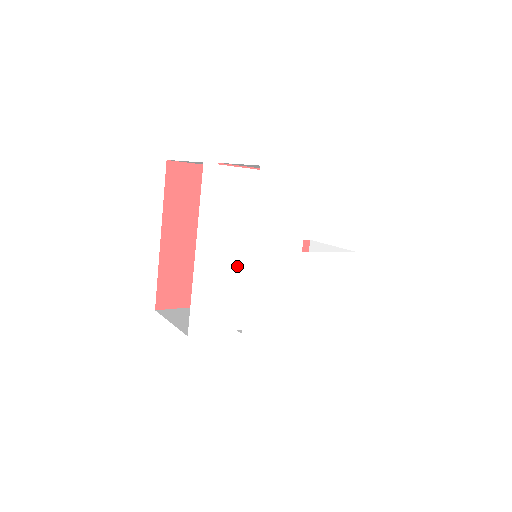
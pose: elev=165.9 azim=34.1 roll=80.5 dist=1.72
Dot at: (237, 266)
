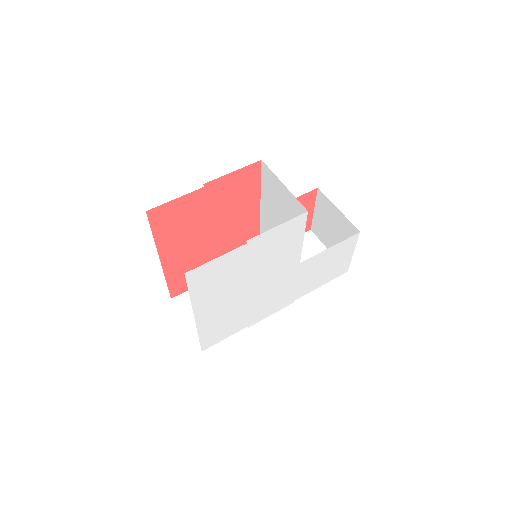
Dot at: (236, 304)
